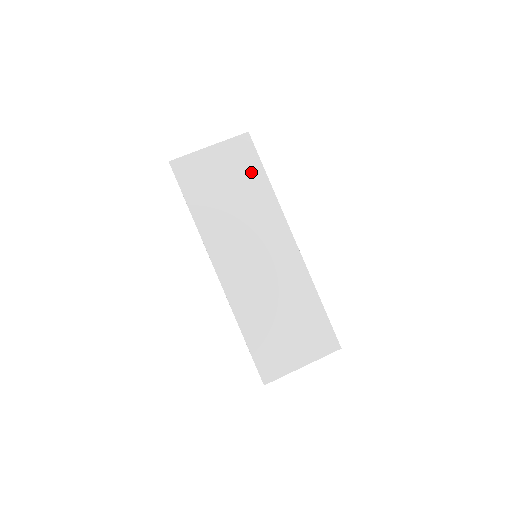
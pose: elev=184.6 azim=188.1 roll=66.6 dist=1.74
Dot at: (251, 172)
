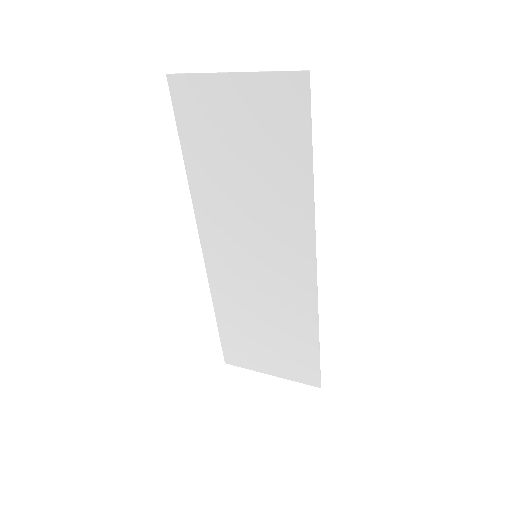
Dot at: (288, 145)
